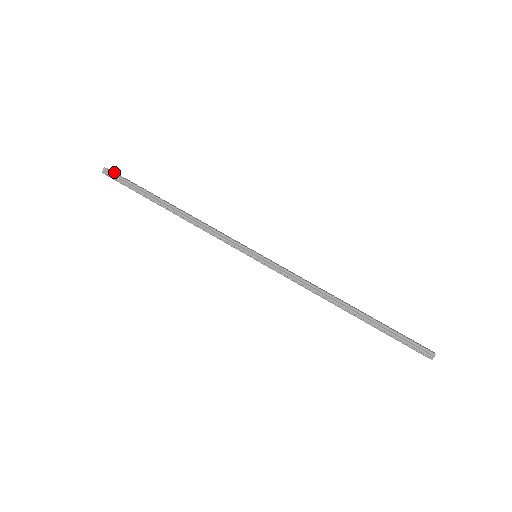
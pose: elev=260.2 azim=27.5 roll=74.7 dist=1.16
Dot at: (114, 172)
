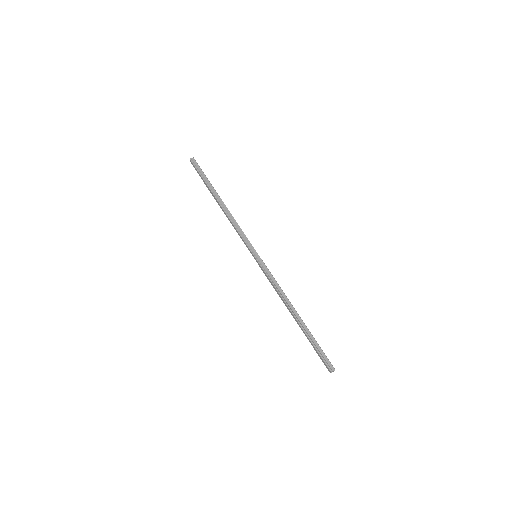
Dot at: (197, 164)
